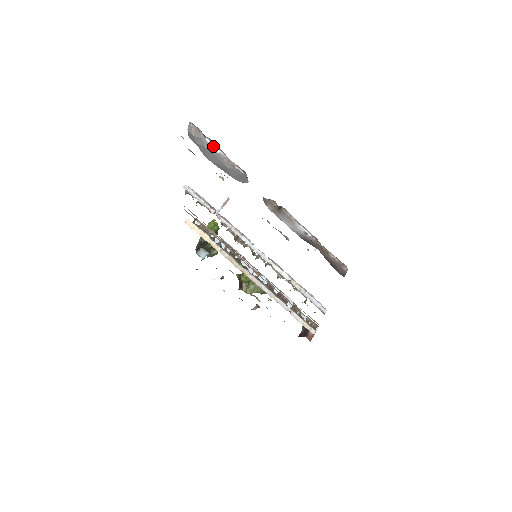
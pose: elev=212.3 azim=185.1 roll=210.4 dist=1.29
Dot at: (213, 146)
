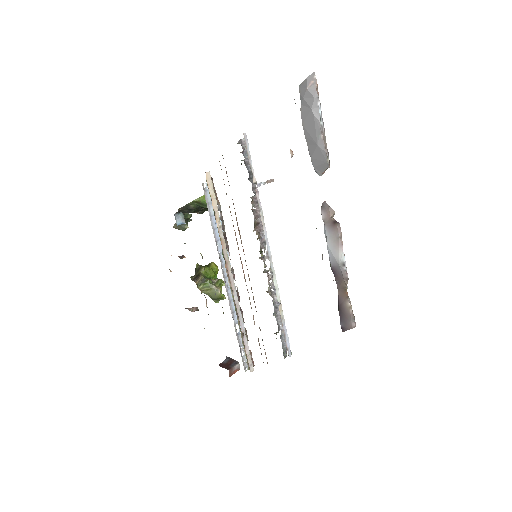
Dot at: (320, 113)
